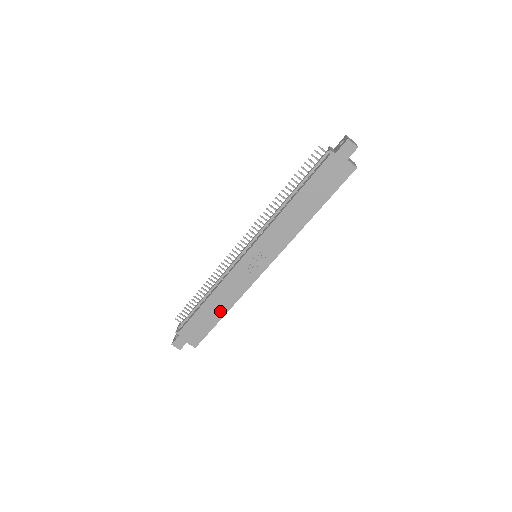
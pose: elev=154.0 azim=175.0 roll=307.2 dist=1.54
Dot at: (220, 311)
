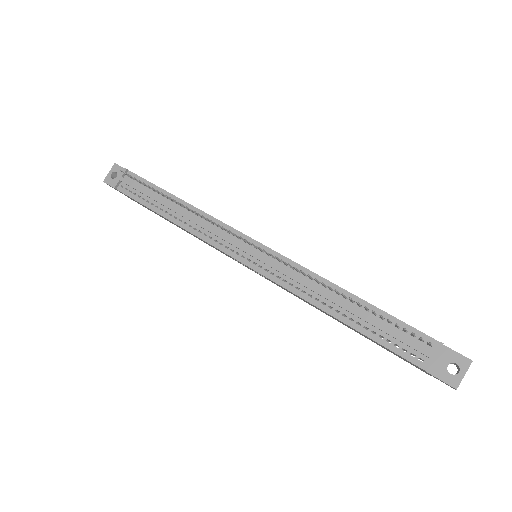
Dot at: occluded
